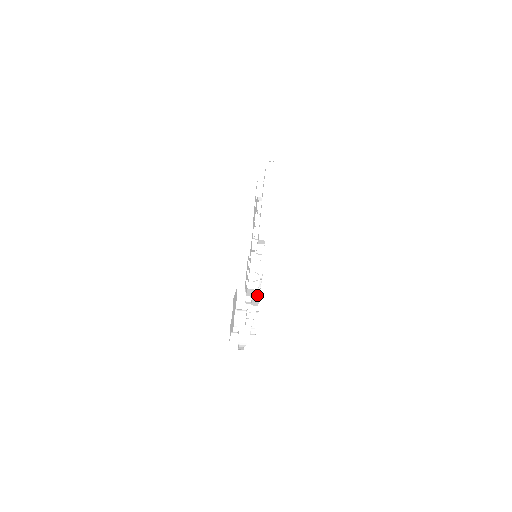
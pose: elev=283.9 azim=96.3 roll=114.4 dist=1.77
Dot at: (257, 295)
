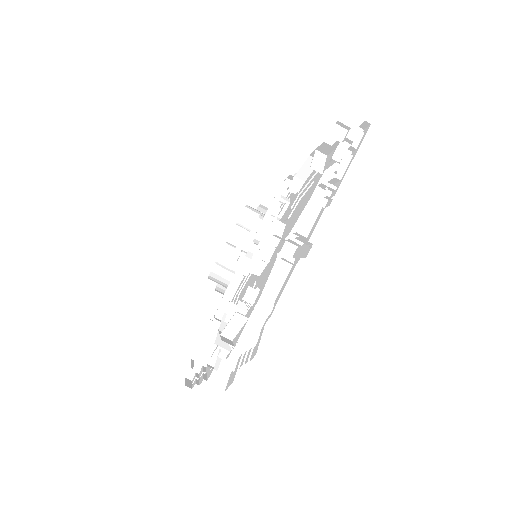
Dot at: occluded
